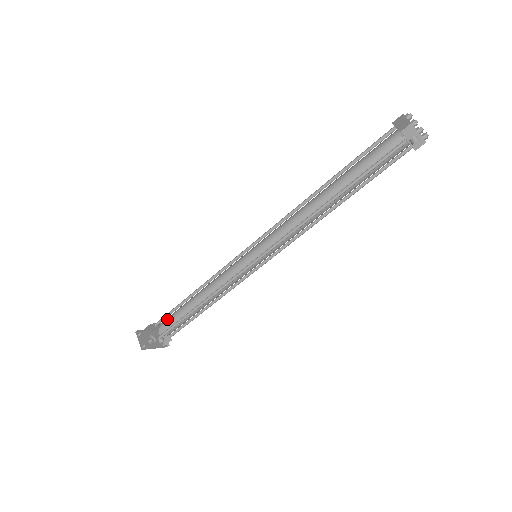
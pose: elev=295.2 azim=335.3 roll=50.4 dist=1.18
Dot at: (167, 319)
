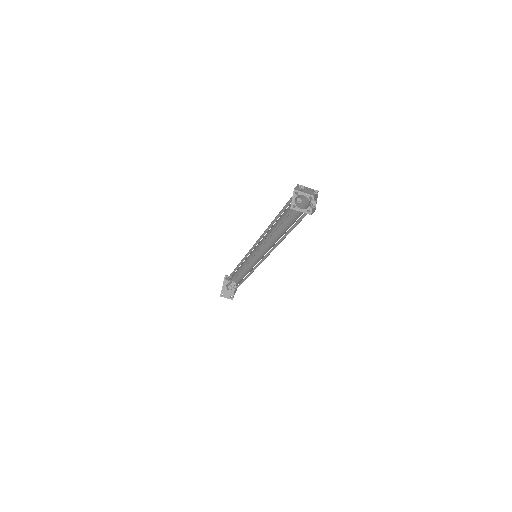
Dot at: occluded
